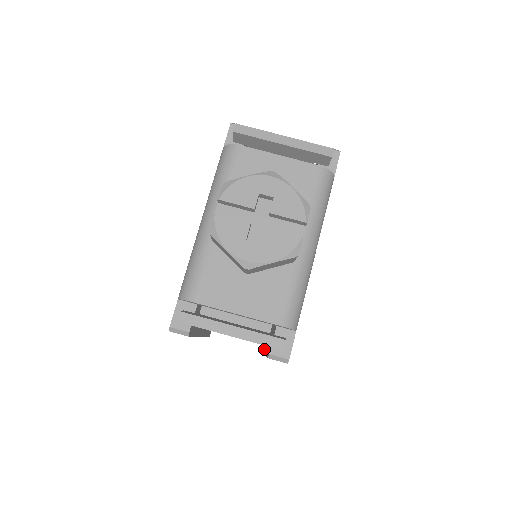
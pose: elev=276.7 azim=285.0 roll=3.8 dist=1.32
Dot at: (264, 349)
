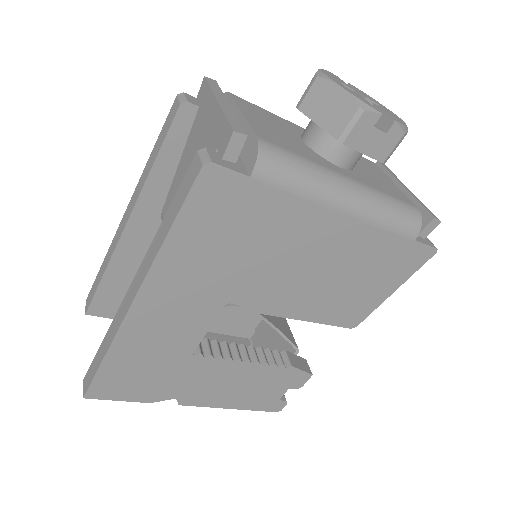
Dot at: occluded
